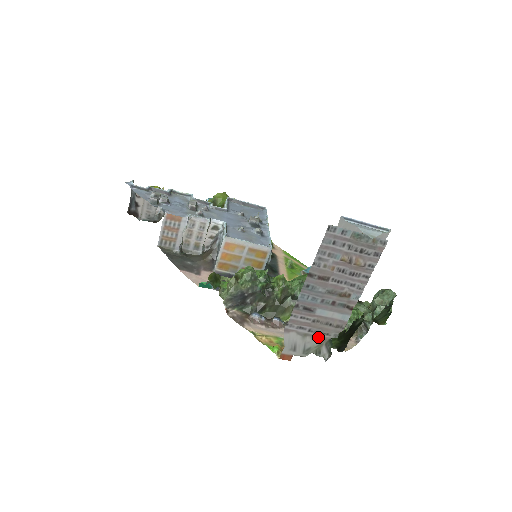
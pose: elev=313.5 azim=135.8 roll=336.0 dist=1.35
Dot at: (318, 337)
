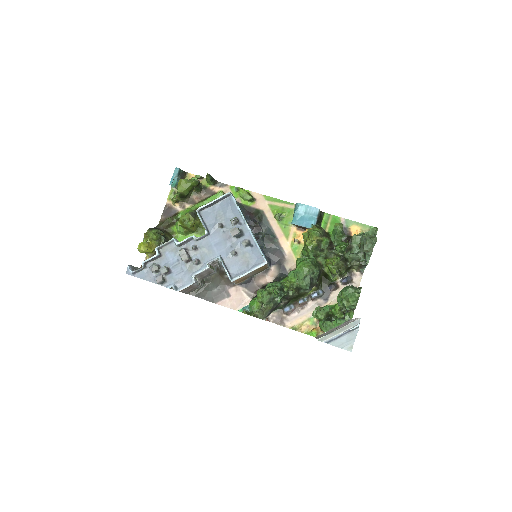
Dot at: occluded
